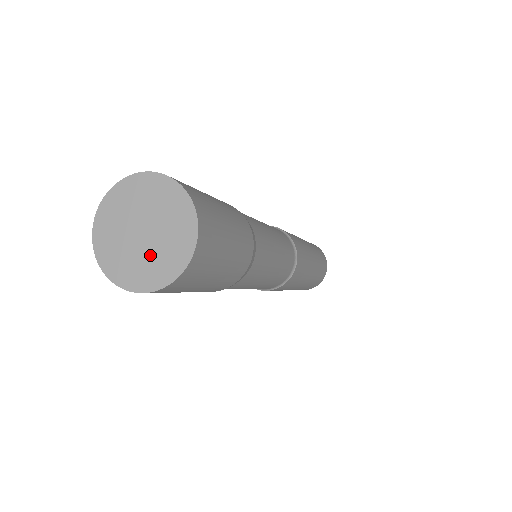
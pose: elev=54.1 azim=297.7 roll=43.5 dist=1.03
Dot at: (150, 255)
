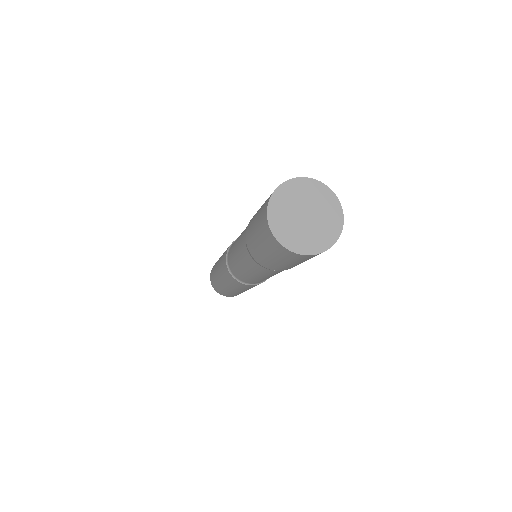
Dot at: (306, 232)
